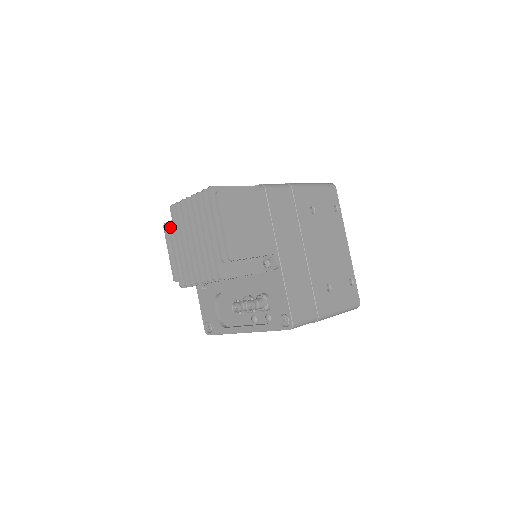
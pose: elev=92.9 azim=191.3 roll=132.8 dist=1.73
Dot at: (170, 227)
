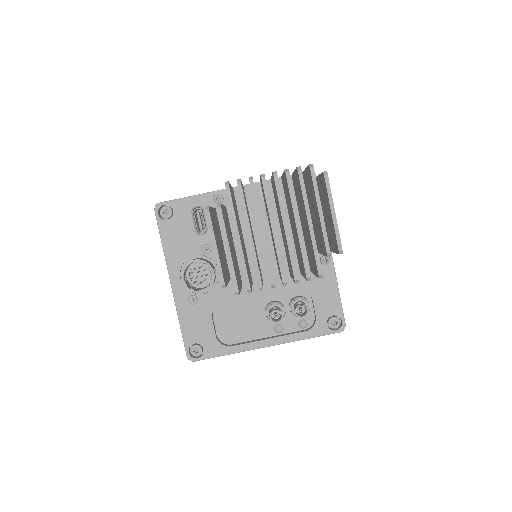
Dot at: (222, 212)
